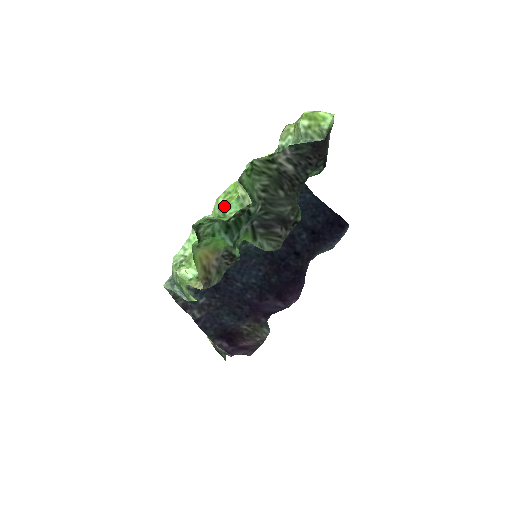
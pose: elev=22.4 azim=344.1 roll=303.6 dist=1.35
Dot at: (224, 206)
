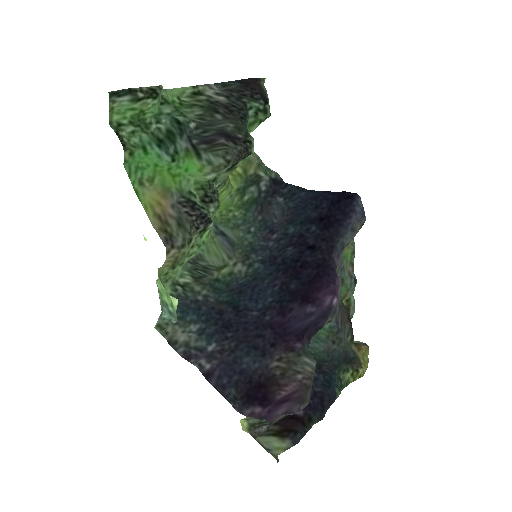
Dot at: occluded
